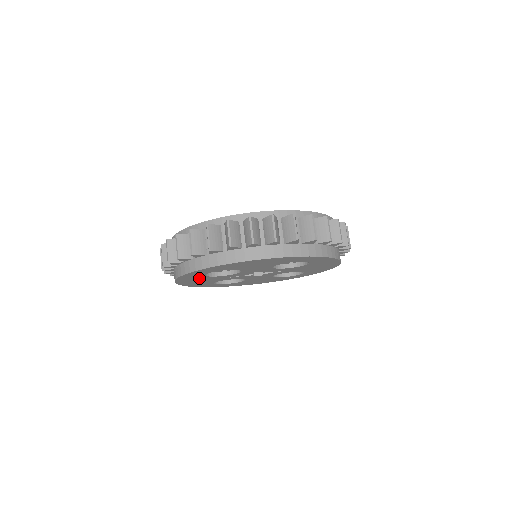
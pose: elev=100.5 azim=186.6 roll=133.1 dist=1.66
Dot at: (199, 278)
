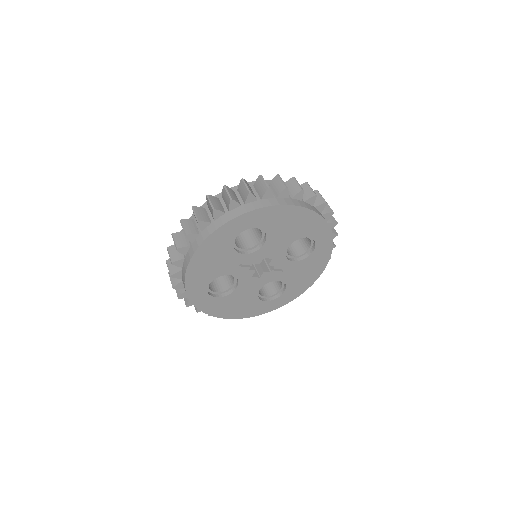
Dot at: (222, 249)
